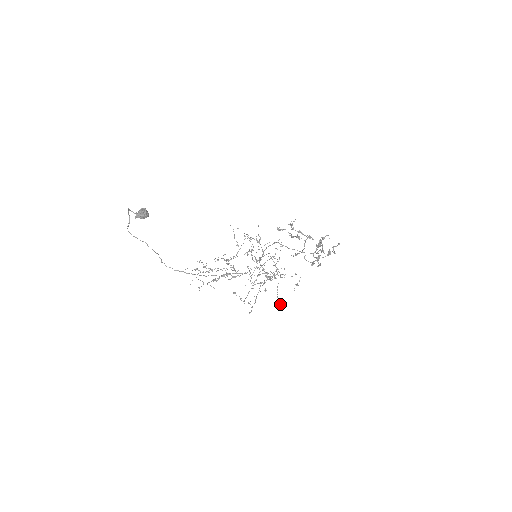
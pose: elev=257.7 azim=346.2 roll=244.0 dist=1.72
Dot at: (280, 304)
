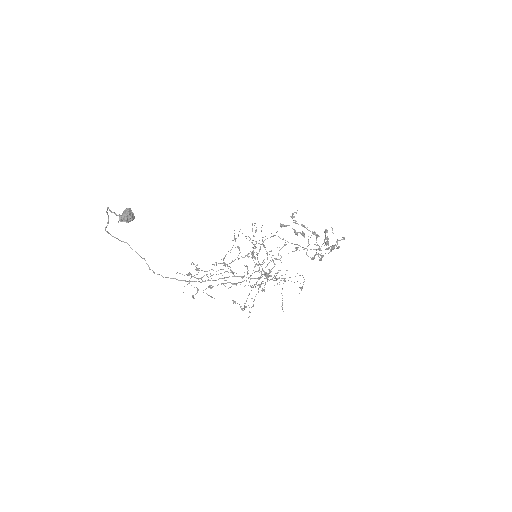
Dot at: occluded
